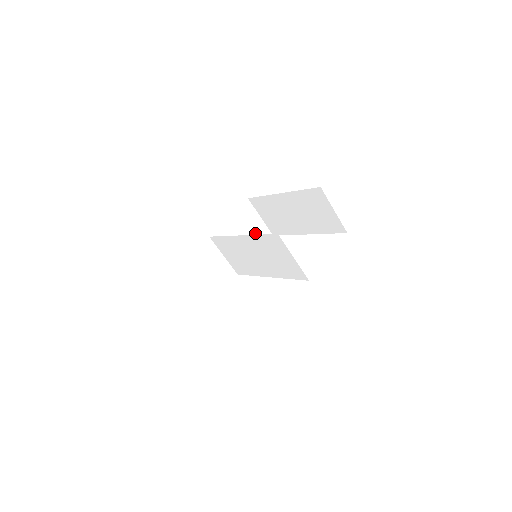
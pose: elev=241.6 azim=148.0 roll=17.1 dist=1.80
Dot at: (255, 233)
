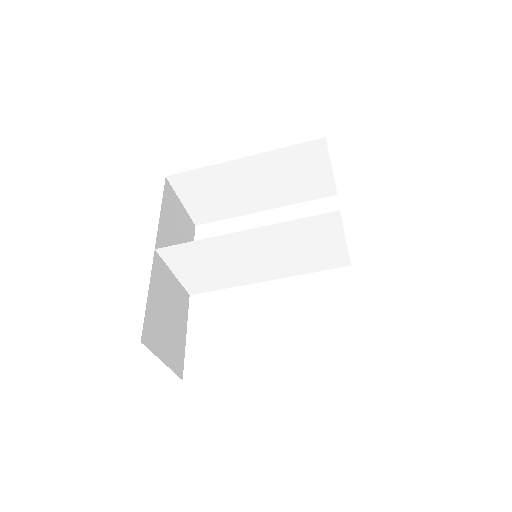
Dot at: (184, 227)
